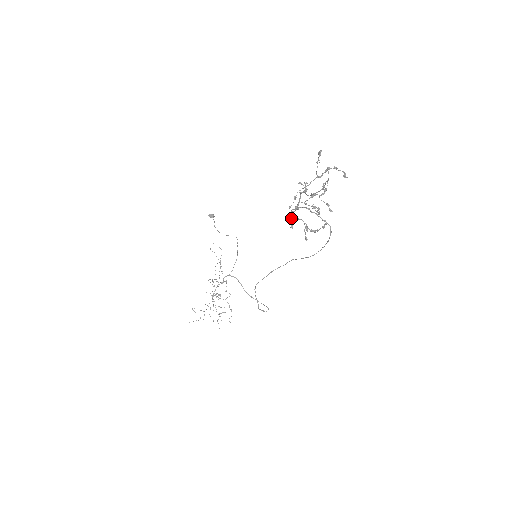
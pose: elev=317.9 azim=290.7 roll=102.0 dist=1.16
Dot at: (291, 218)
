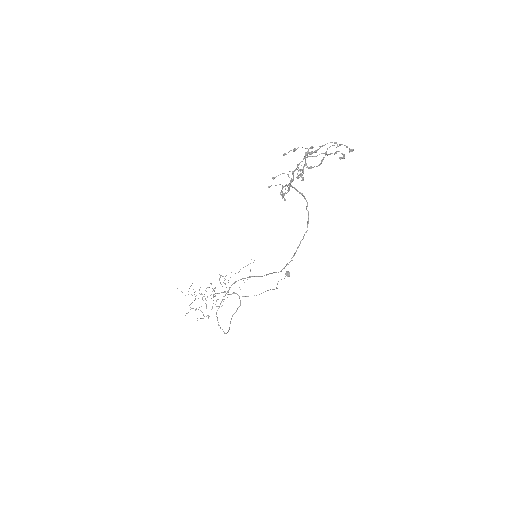
Dot at: occluded
